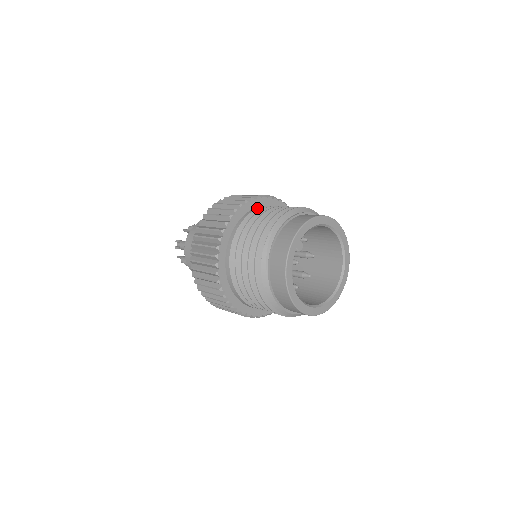
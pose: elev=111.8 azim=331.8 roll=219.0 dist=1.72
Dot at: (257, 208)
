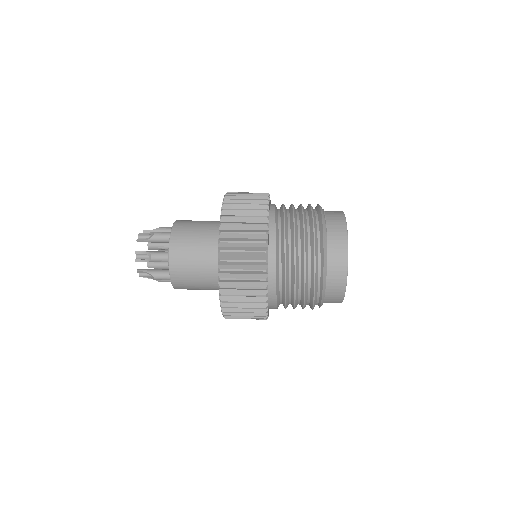
Dot at: occluded
